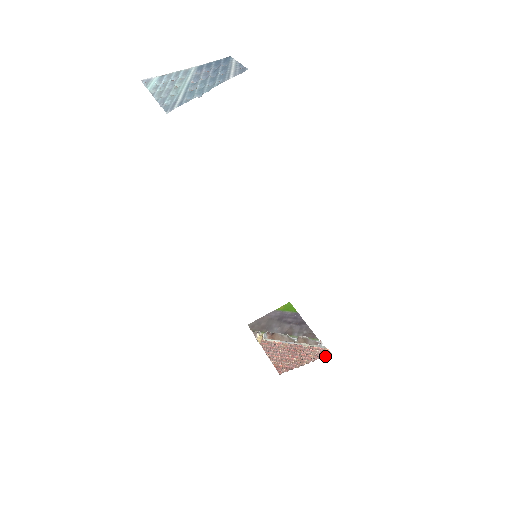
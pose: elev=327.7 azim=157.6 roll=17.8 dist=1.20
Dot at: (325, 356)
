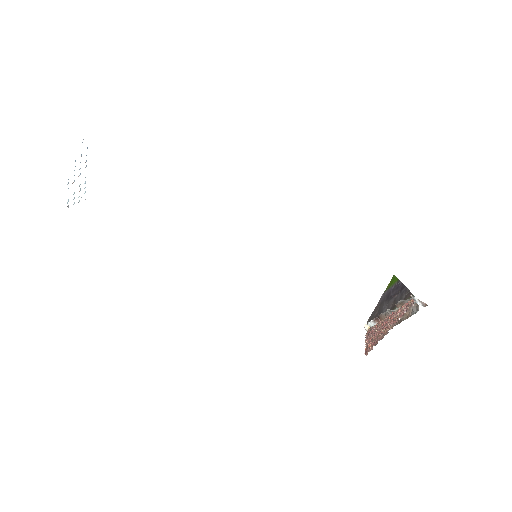
Dot at: (408, 309)
